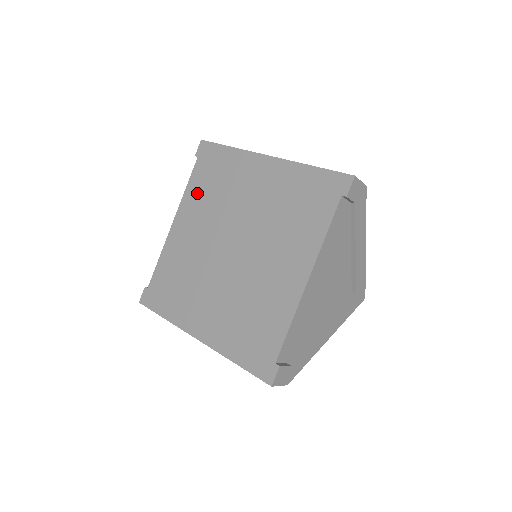
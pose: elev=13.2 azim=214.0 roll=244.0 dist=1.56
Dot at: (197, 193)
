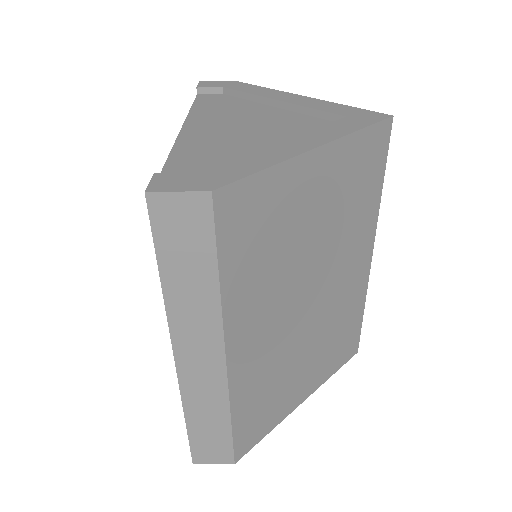
Dot at: occluded
